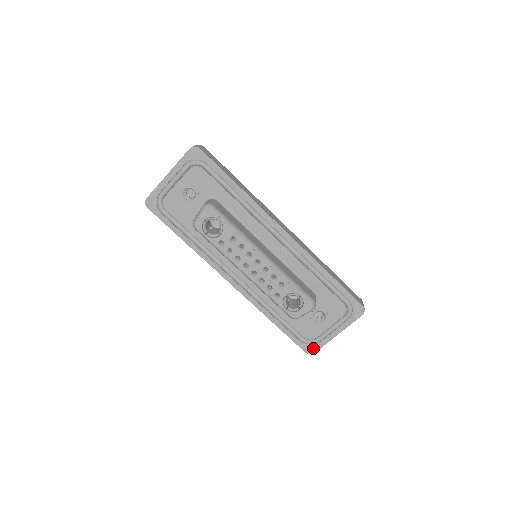
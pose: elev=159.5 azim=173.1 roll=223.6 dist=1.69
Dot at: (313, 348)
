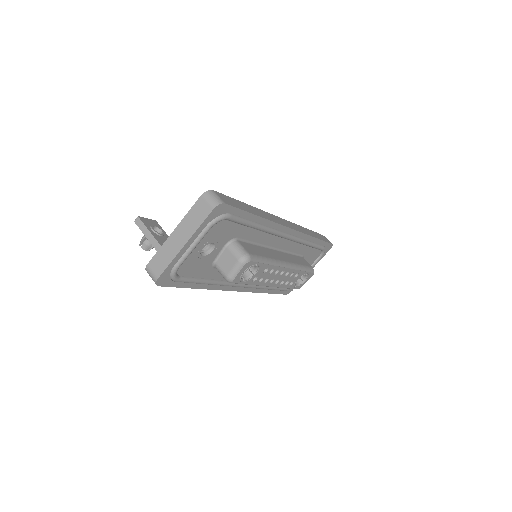
Dot at: (292, 289)
